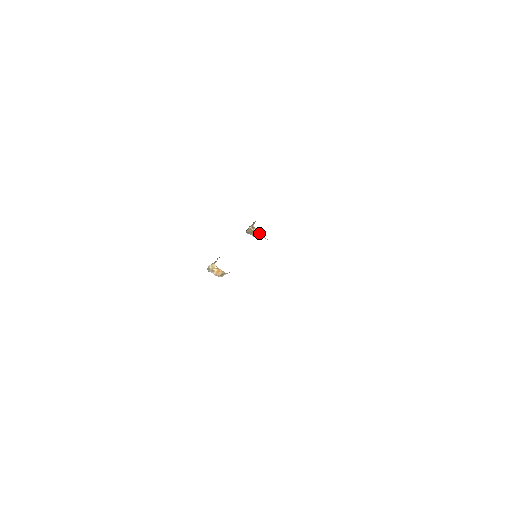
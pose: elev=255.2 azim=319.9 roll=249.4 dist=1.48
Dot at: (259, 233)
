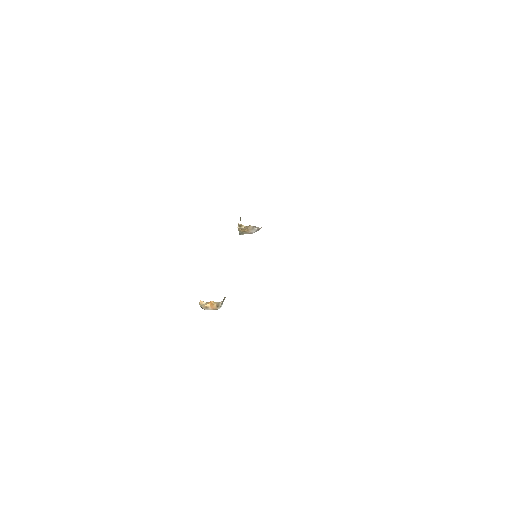
Dot at: (251, 227)
